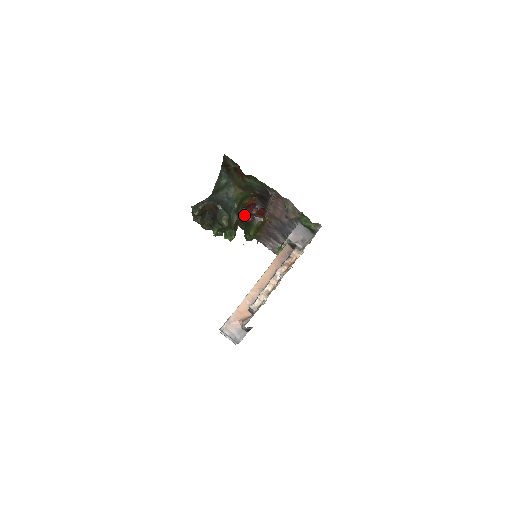
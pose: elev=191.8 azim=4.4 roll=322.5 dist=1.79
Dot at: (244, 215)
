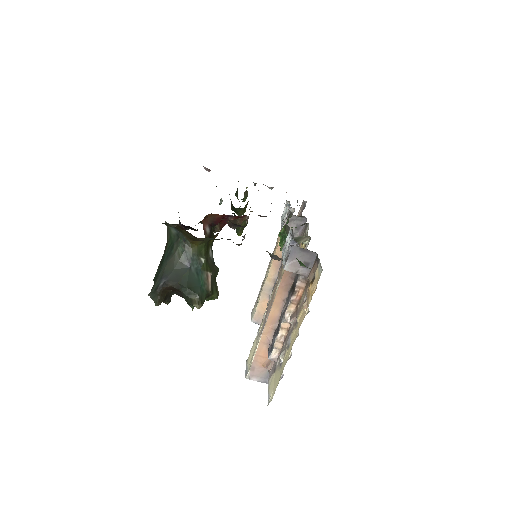
Dot at: (220, 228)
